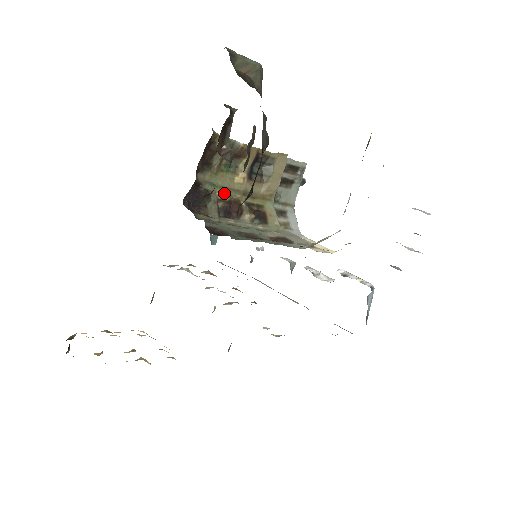
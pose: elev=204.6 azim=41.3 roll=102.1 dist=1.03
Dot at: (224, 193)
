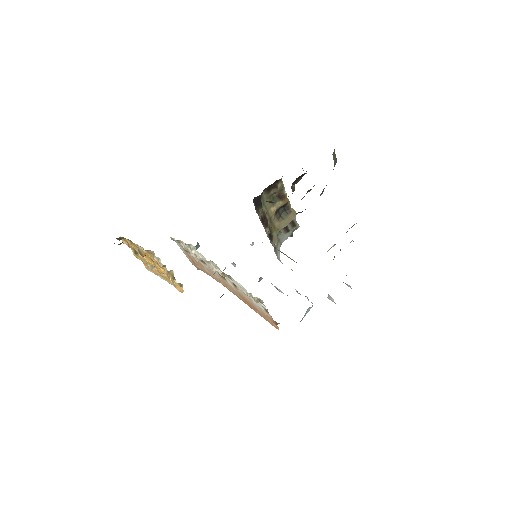
Dot at: (265, 210)
